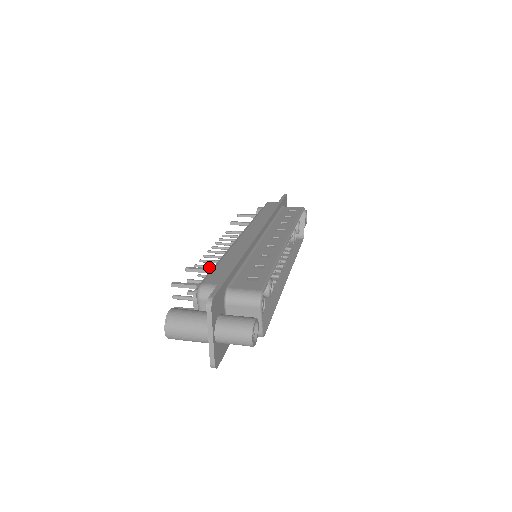
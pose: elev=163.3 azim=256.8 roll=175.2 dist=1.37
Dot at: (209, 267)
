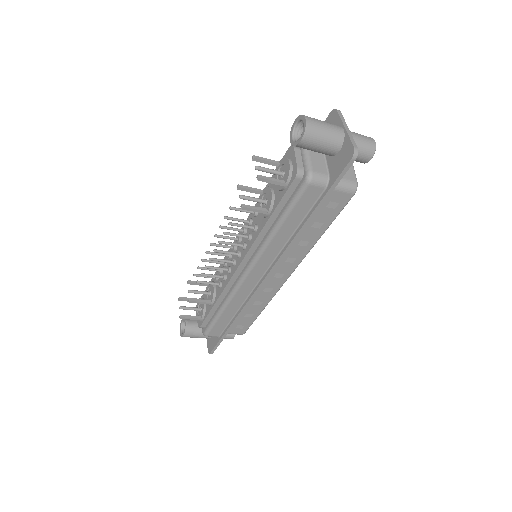
Dot at: occluded
